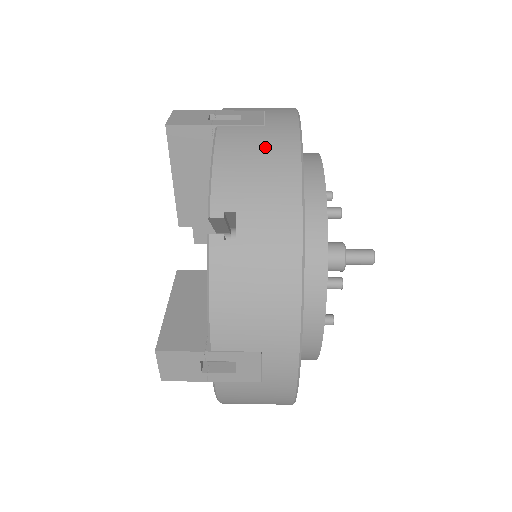
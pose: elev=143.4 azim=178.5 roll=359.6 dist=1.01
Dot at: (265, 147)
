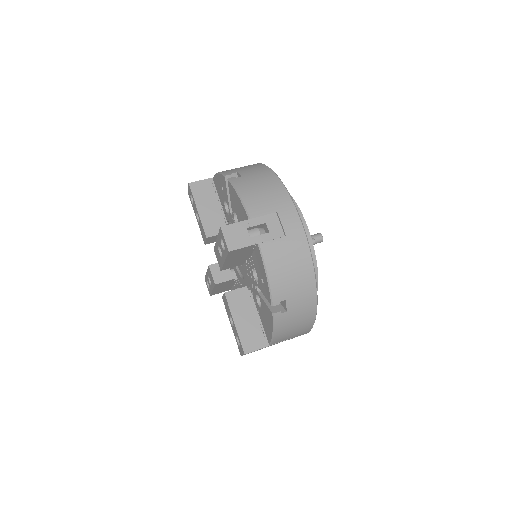
Dot at: (292, 257)
